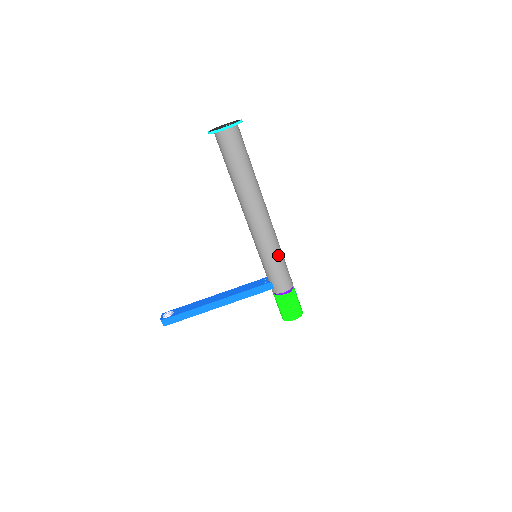
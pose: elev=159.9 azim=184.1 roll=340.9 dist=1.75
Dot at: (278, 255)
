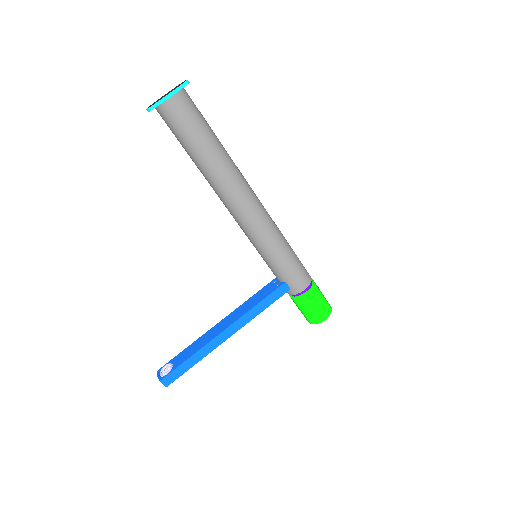
Dot at: (284, 245)
